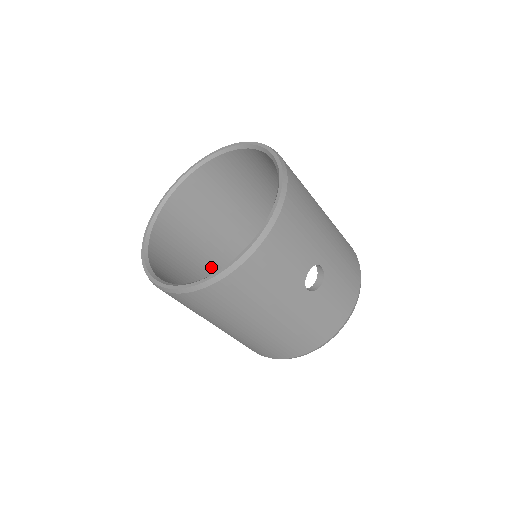
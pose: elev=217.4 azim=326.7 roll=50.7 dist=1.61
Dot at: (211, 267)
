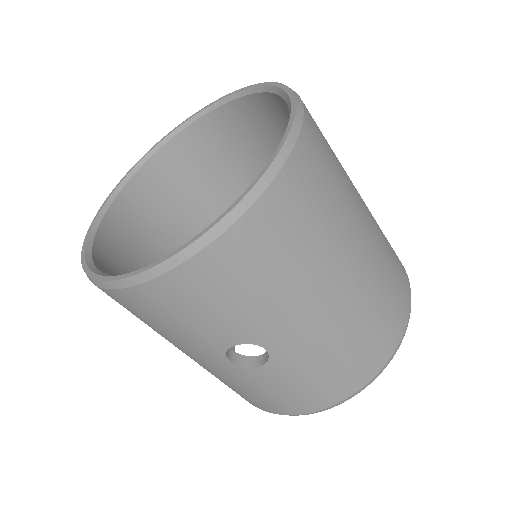
Dot at: occluded
